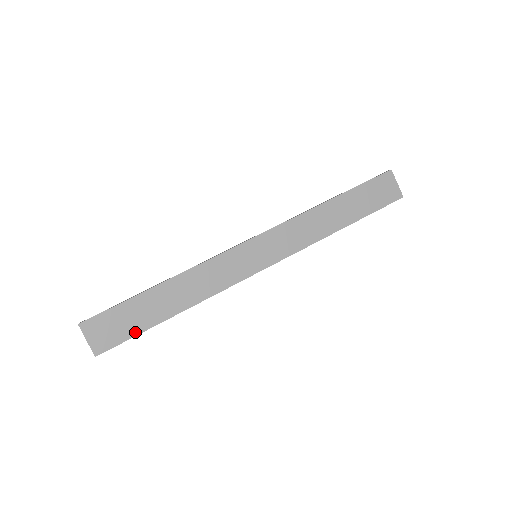
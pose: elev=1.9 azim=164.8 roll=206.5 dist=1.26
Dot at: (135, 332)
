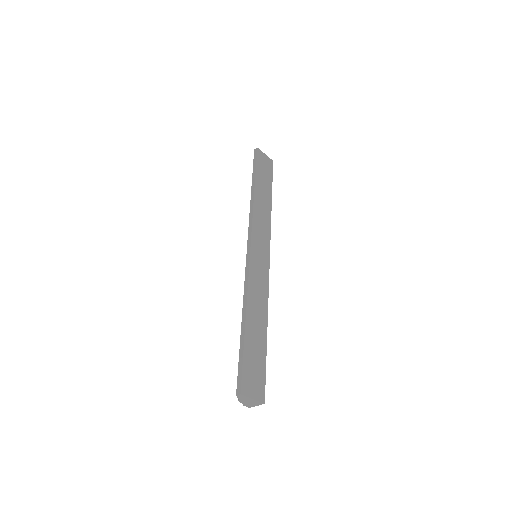
Dot at: (264, 364)
